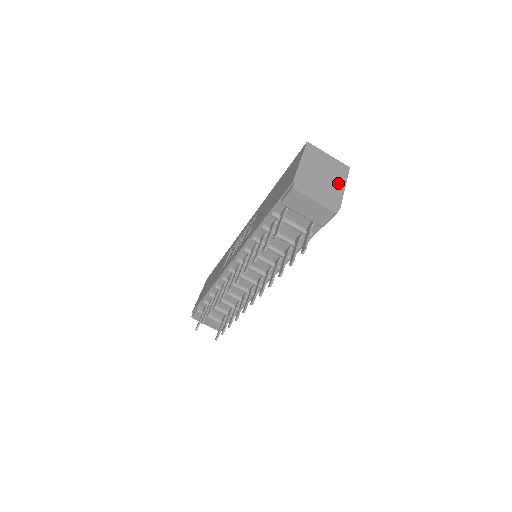
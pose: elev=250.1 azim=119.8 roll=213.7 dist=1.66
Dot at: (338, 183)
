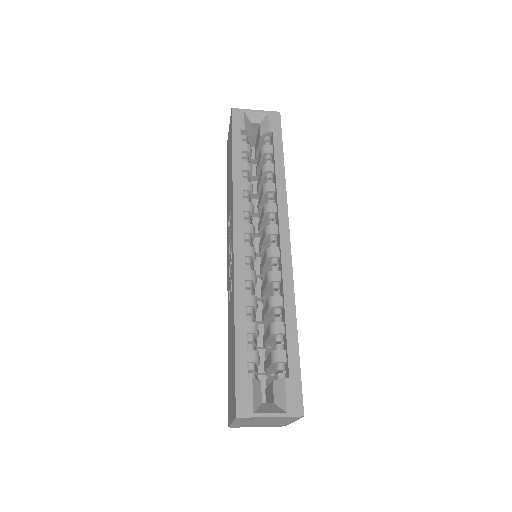
Dot at: (285, 422)
